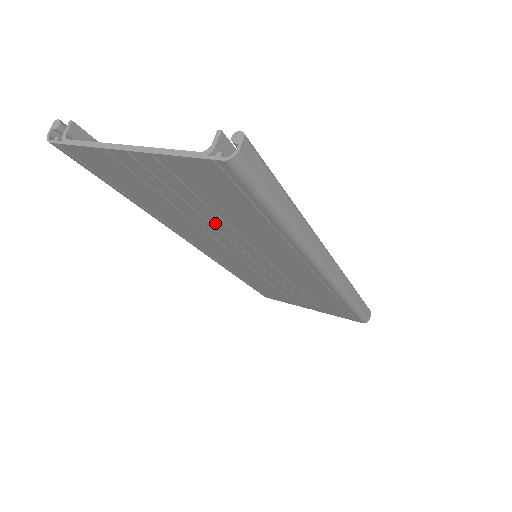
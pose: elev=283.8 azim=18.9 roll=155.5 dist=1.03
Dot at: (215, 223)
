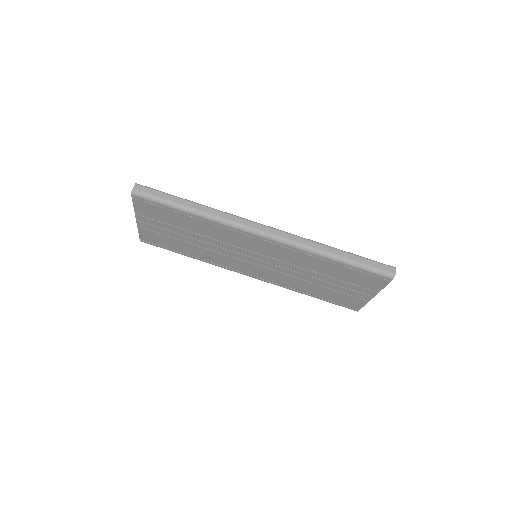
Dot at: (200, 239)
